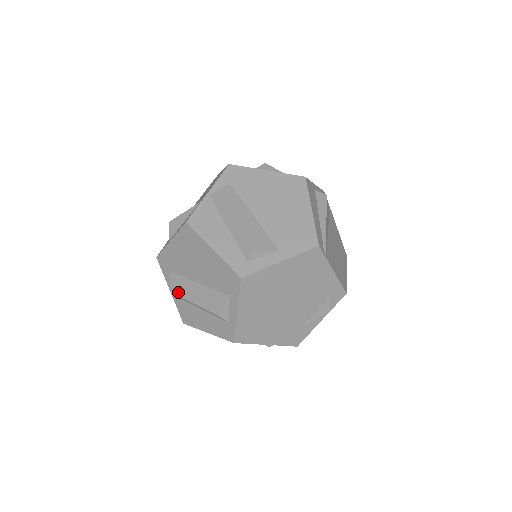
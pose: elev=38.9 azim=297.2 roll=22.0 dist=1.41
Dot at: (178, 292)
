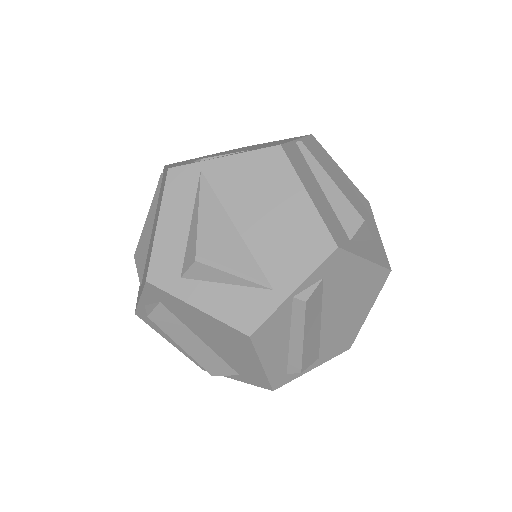
Dot at: (163, 326)
